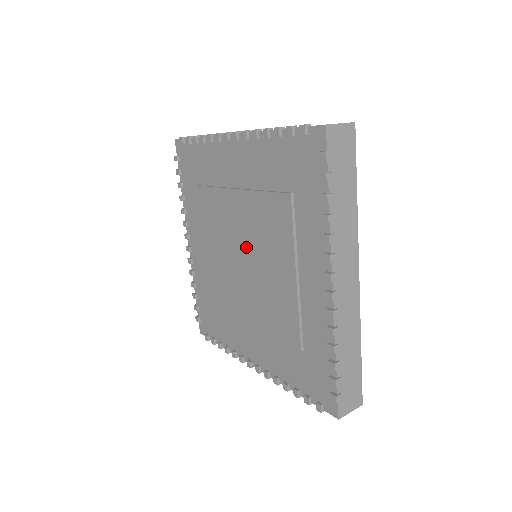
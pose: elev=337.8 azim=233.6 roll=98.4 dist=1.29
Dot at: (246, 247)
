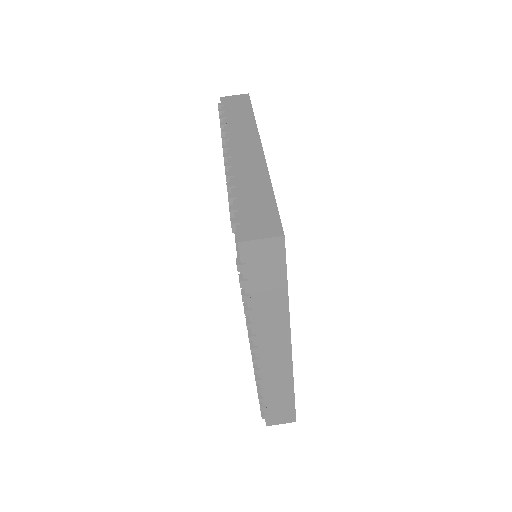
Dot at: occluded
